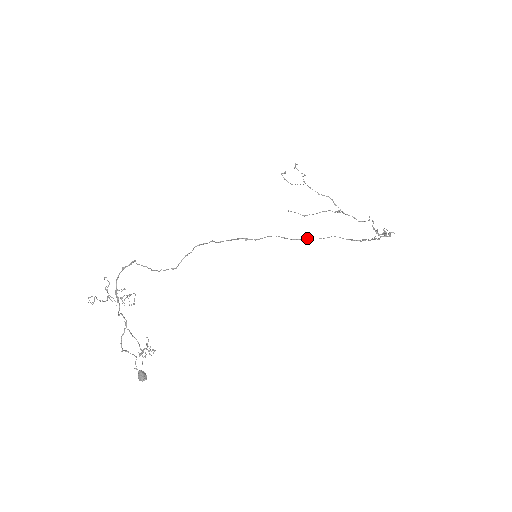
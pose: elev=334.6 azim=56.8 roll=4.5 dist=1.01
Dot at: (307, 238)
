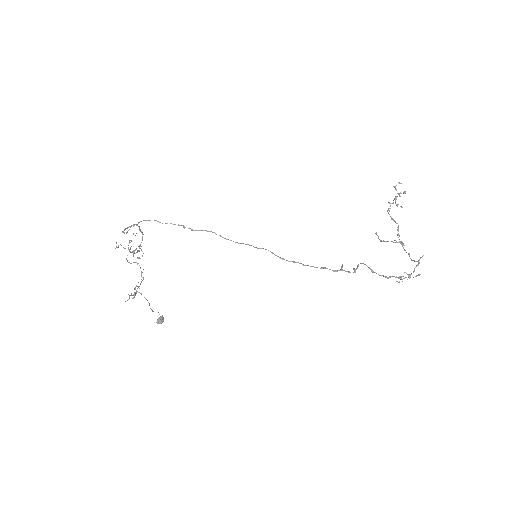
Dot at: (246, 244)
